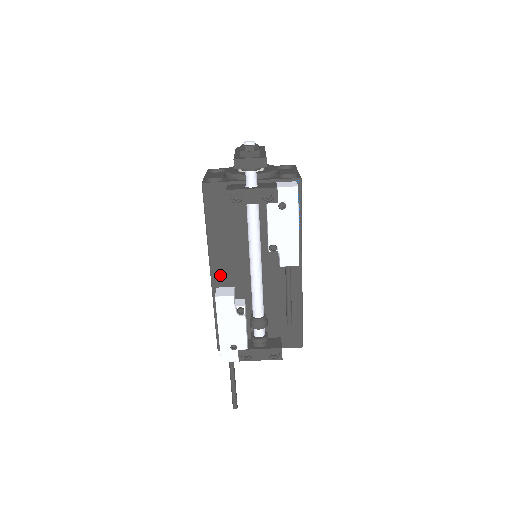
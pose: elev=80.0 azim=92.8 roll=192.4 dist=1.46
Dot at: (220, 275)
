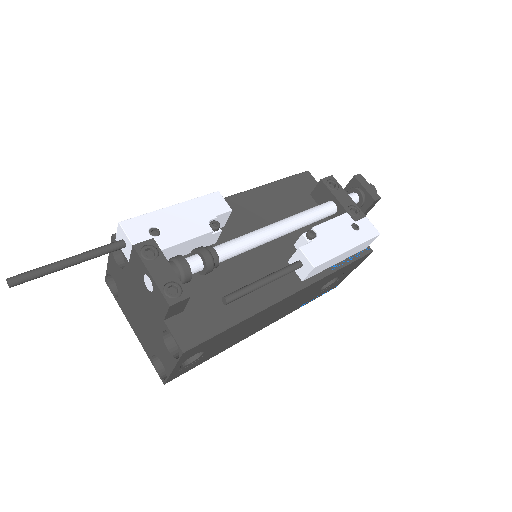
Dot at: occluded
